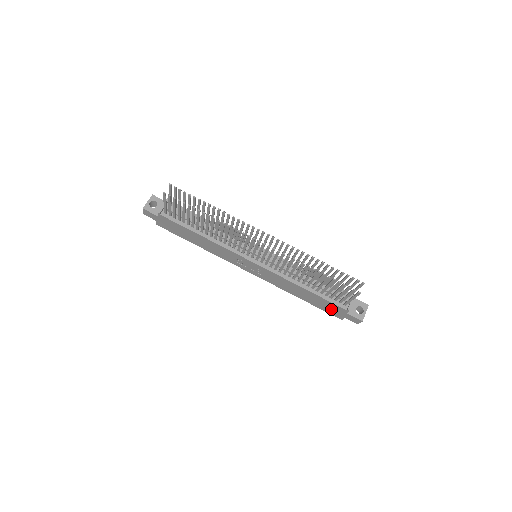
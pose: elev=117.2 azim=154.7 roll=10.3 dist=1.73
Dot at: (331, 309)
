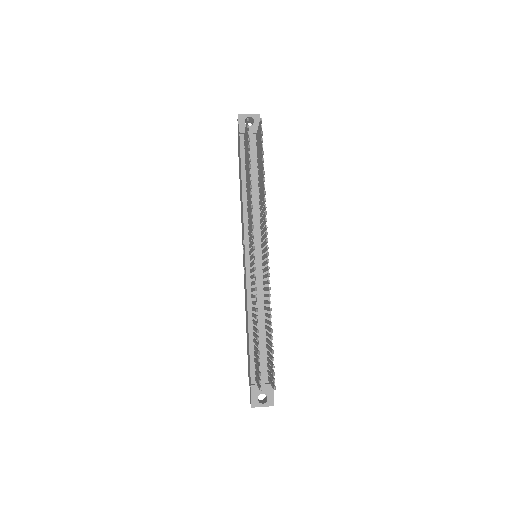
Dot at: occluded
